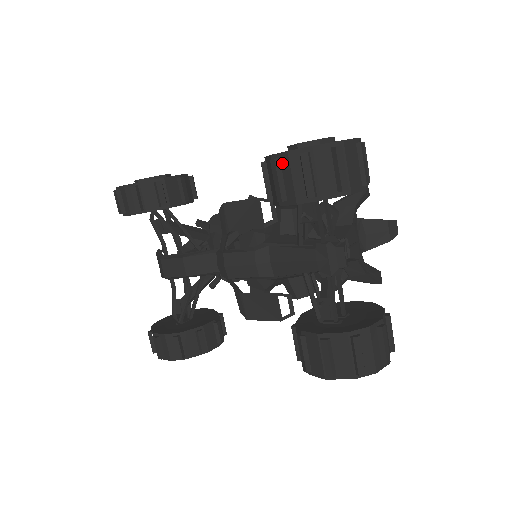
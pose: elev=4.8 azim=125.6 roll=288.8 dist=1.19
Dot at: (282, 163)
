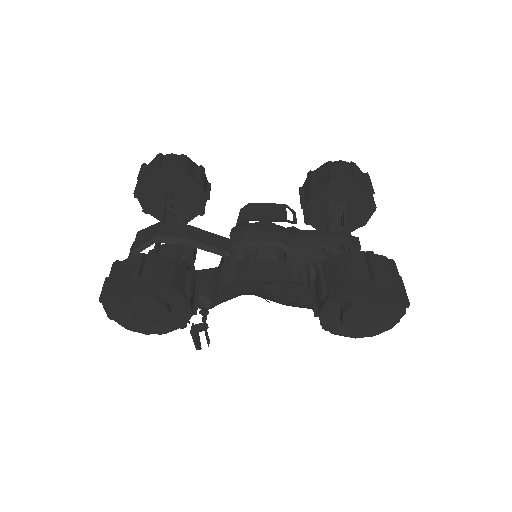
Dot at: (335, 165)
